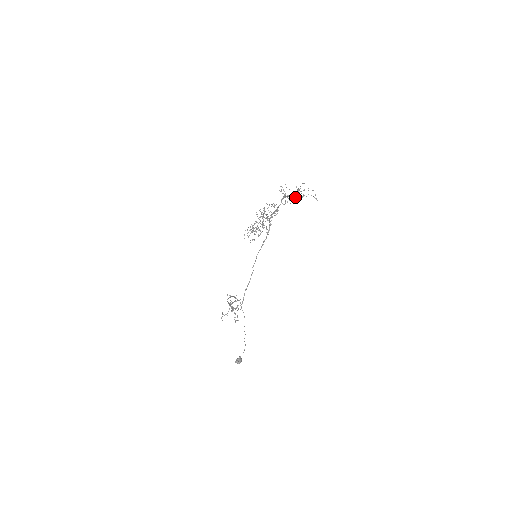
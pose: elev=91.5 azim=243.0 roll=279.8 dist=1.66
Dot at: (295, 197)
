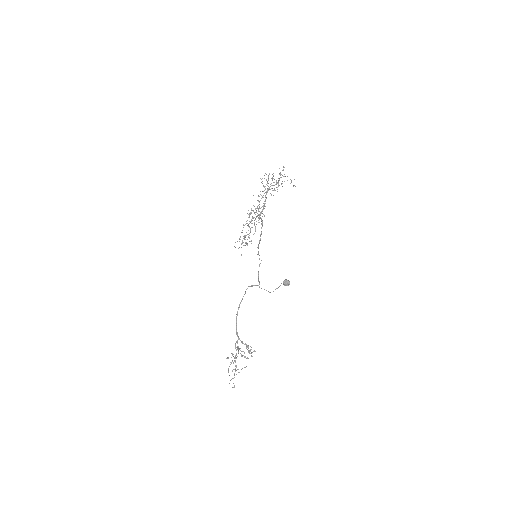
Dot at: (279, 179)
